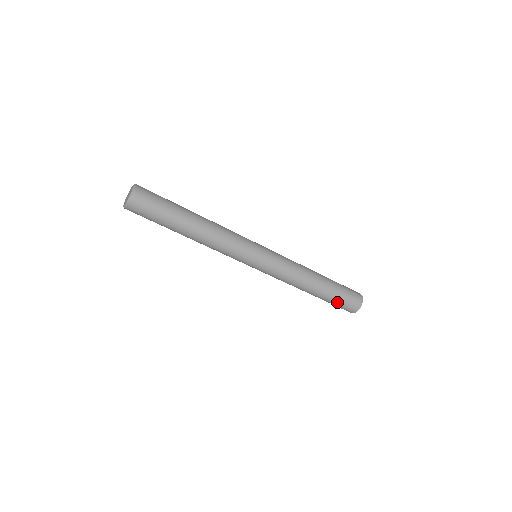
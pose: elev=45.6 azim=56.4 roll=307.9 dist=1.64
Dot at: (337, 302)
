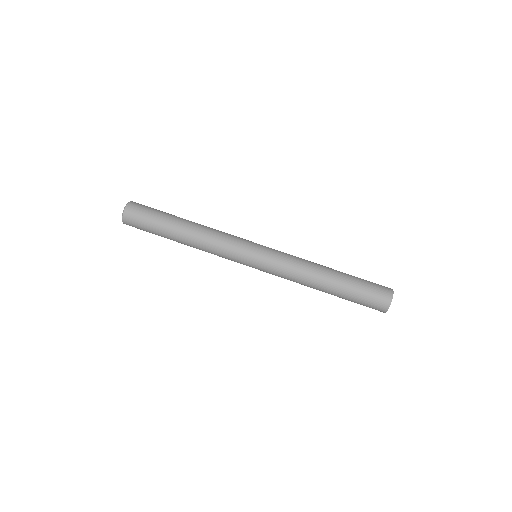
Dot at: (362, 289)
